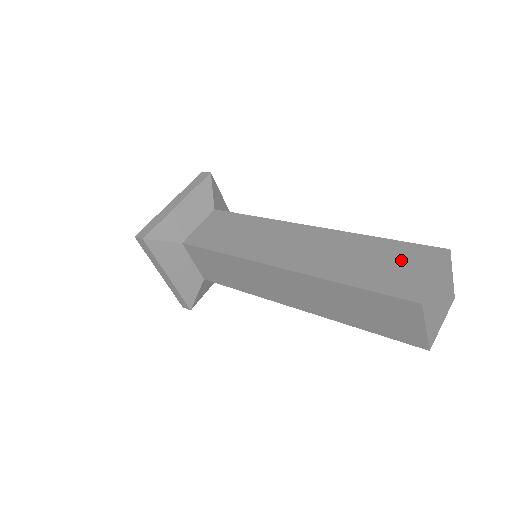
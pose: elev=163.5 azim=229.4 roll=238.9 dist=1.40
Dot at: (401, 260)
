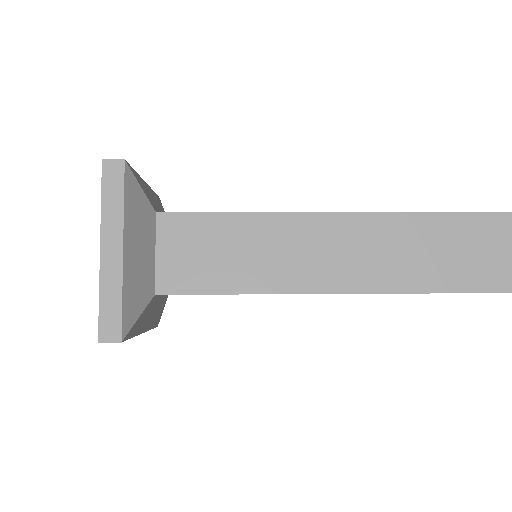
Dot at: (481, 241)
